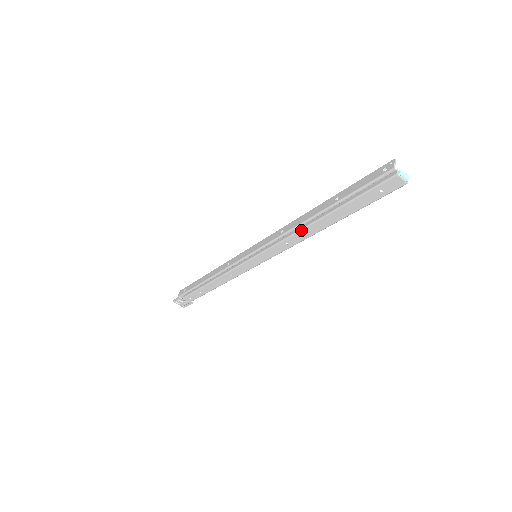
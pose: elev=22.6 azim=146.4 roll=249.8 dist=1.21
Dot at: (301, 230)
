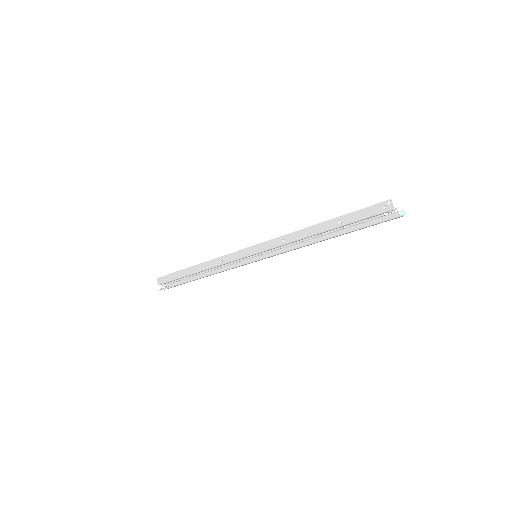
Dot at: (310, 244)
